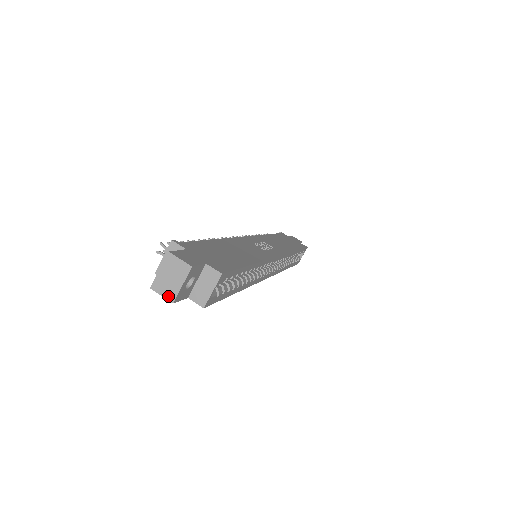
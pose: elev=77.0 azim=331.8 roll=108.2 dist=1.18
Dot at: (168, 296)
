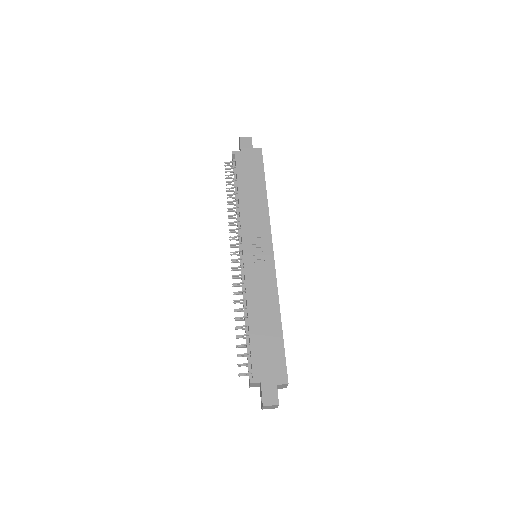
Dot at: (273, 408)
